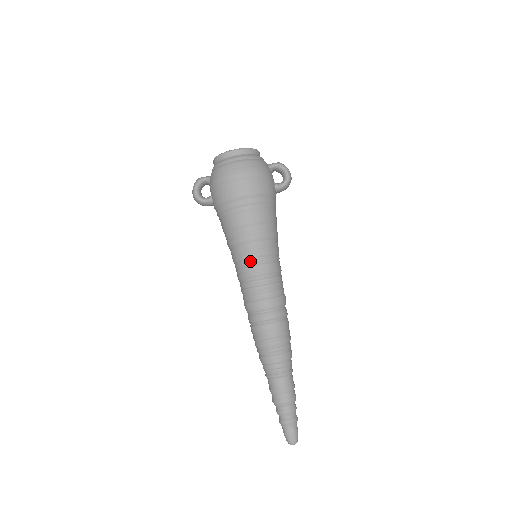
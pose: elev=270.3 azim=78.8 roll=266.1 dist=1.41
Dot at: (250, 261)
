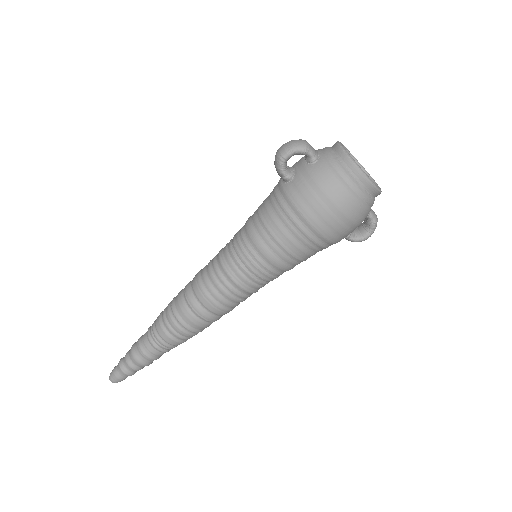
Dot at: (248, 272)
